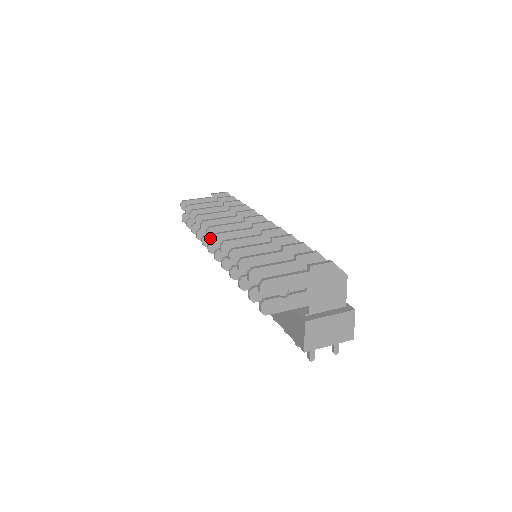
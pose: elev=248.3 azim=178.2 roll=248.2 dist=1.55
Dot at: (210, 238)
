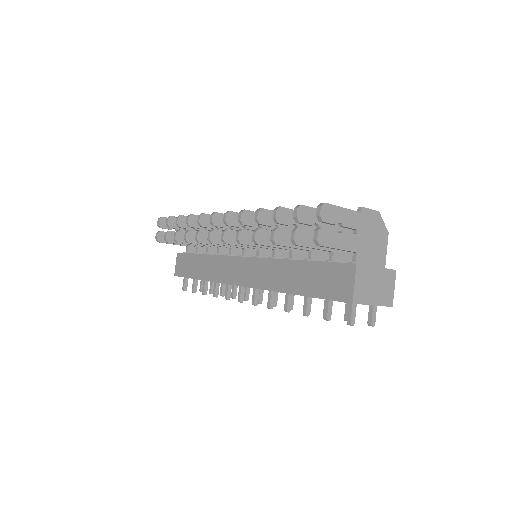
Dot at: (214, 224)
